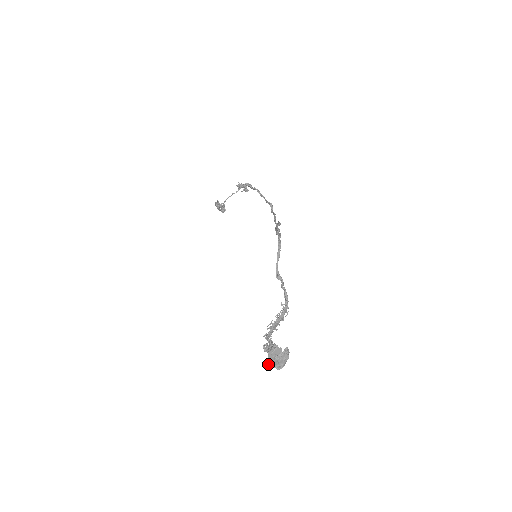
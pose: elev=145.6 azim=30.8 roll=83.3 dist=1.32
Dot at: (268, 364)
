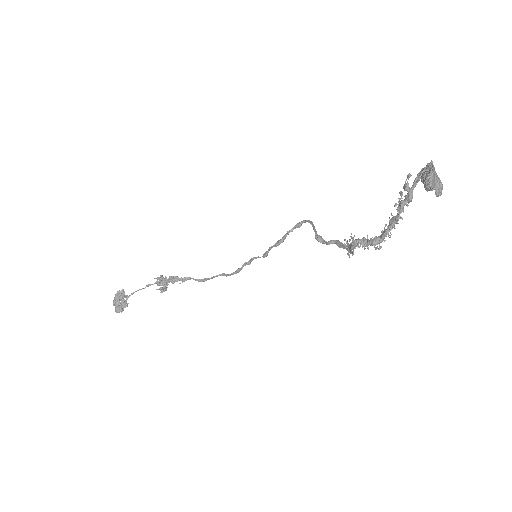
Dot at: (432, 174)
